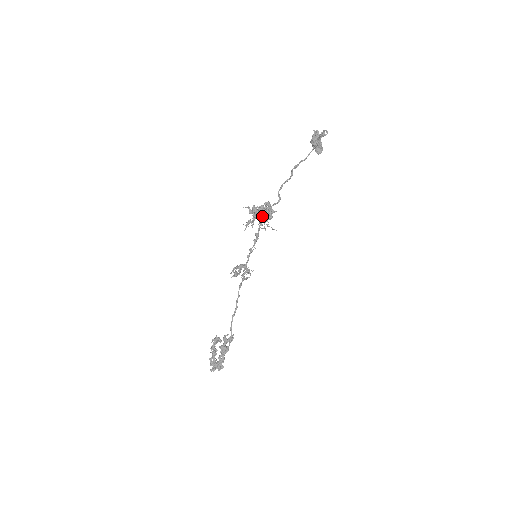
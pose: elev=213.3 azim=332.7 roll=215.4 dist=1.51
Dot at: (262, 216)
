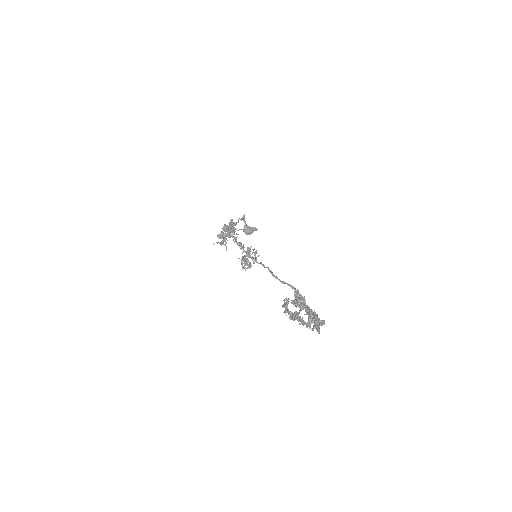
Dot at: (225, 228)
